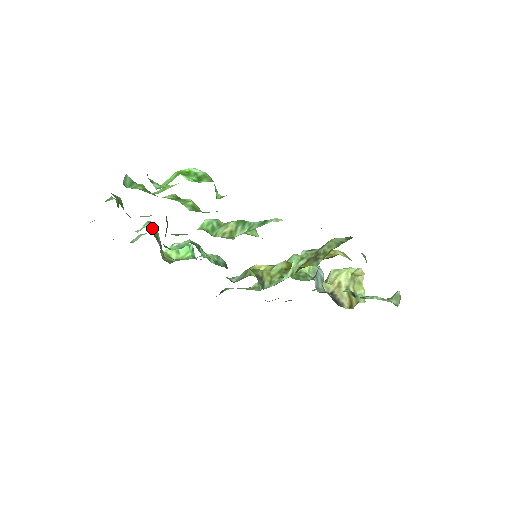
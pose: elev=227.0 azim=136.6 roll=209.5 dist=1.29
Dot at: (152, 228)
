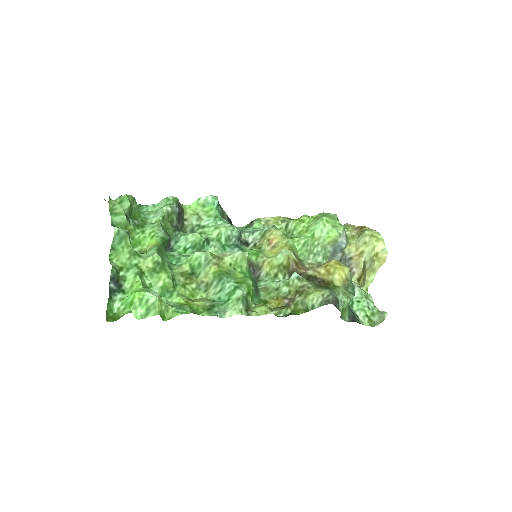
Dot at: (165, 217)
